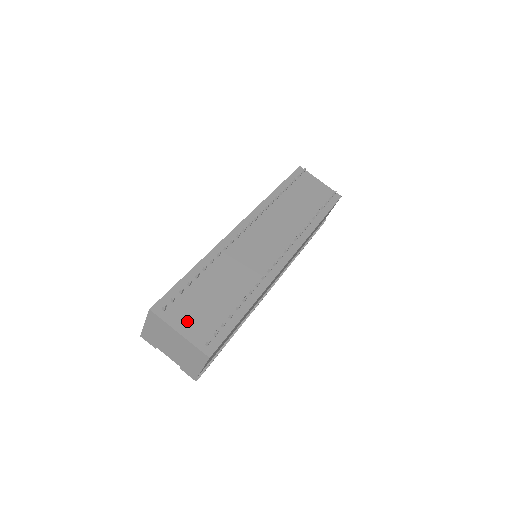
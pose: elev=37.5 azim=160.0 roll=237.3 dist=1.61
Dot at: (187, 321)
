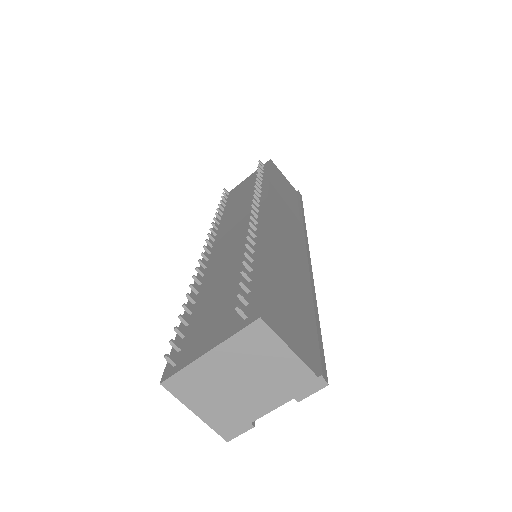
Dot at: (208, 337)
